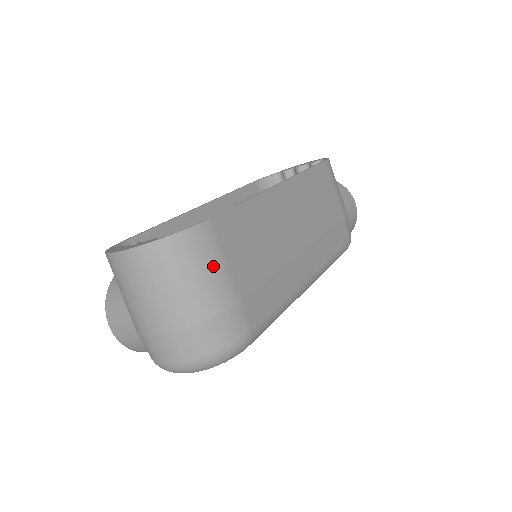
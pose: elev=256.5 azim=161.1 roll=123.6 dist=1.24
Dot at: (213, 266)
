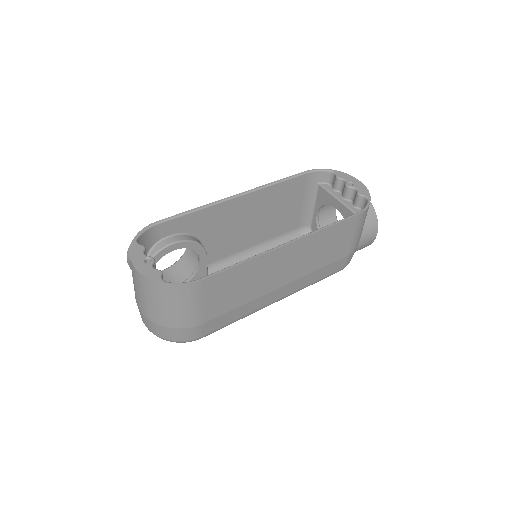
Dot at: (190, 306)
